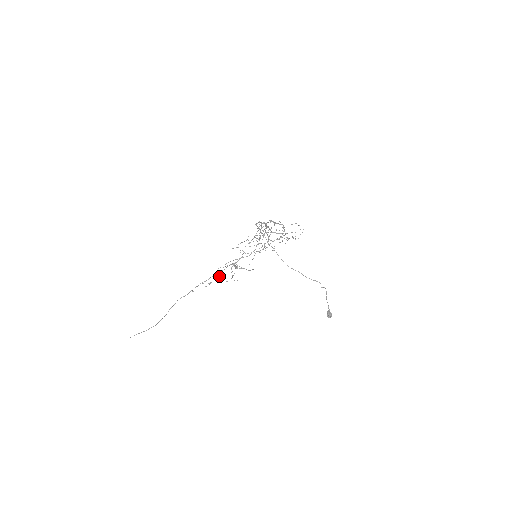
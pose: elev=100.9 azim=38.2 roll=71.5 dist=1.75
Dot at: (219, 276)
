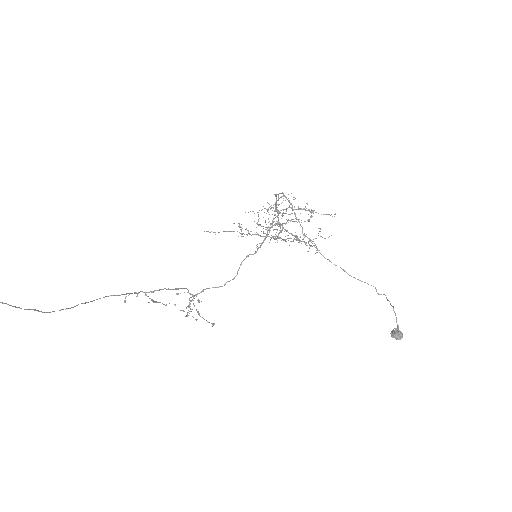
Dot at: (169, 303)
